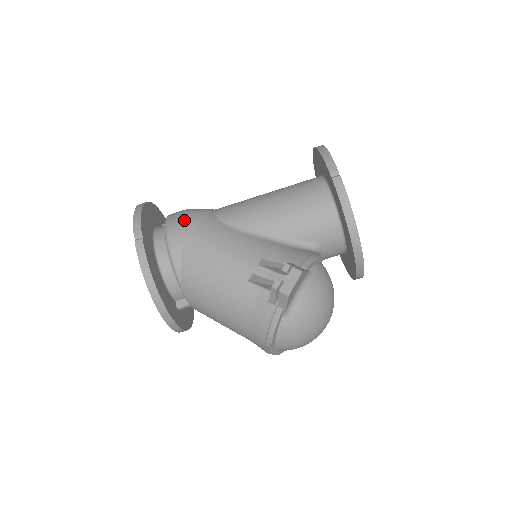
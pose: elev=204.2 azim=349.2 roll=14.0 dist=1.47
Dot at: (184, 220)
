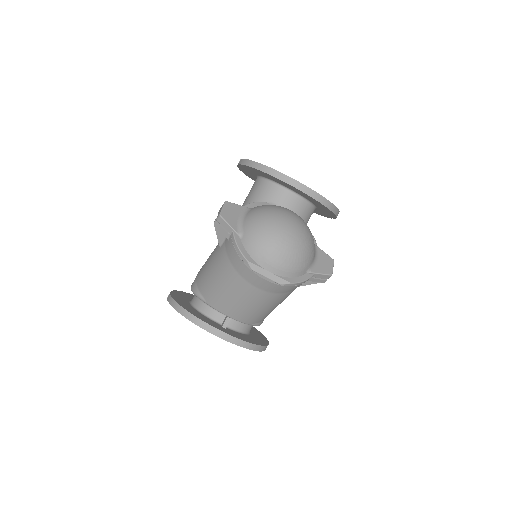
Dot at: occluded
